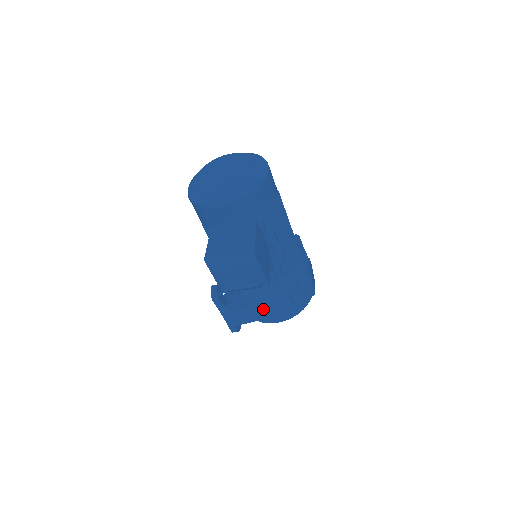
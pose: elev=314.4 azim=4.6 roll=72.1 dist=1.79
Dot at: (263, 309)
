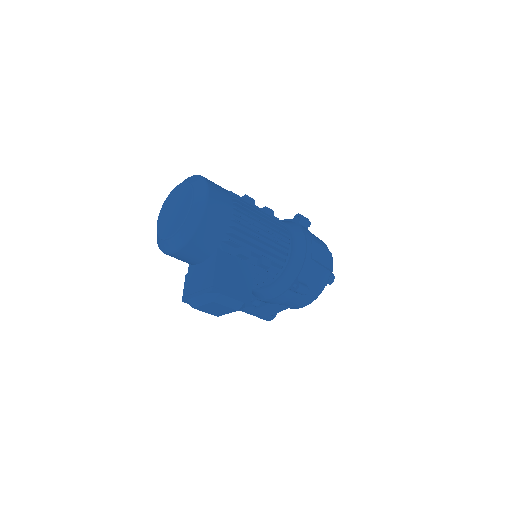
Dot at: (279, 304)
